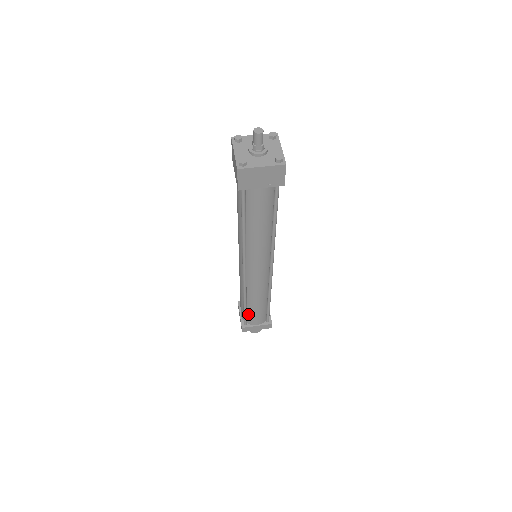
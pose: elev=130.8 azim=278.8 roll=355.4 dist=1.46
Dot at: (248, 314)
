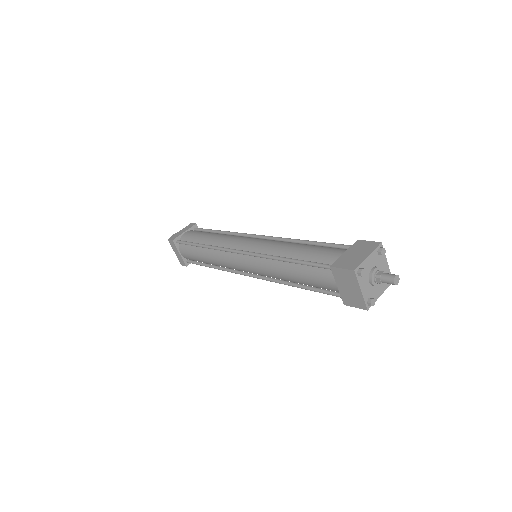
Dot at: occluded
